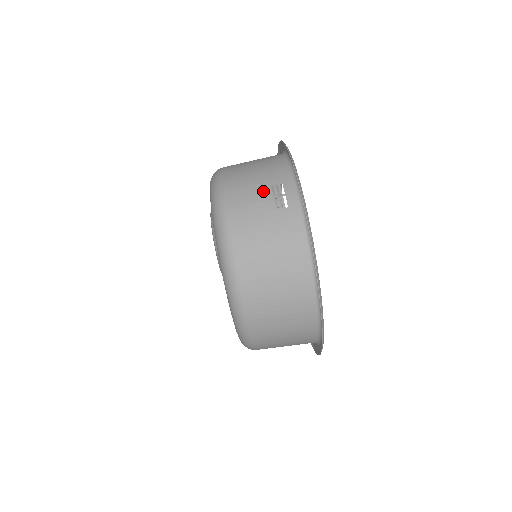
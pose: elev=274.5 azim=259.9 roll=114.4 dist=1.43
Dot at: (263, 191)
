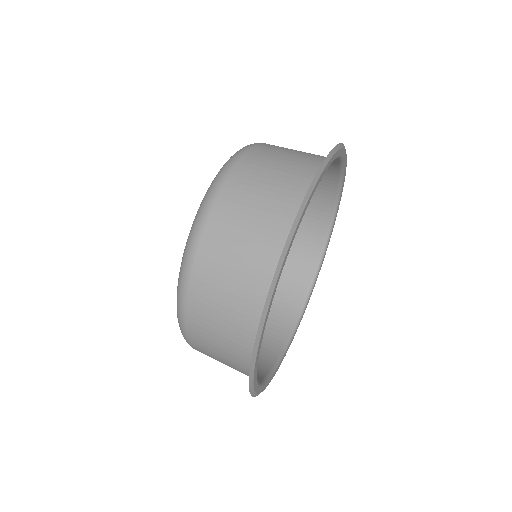
Dot at: occluded
